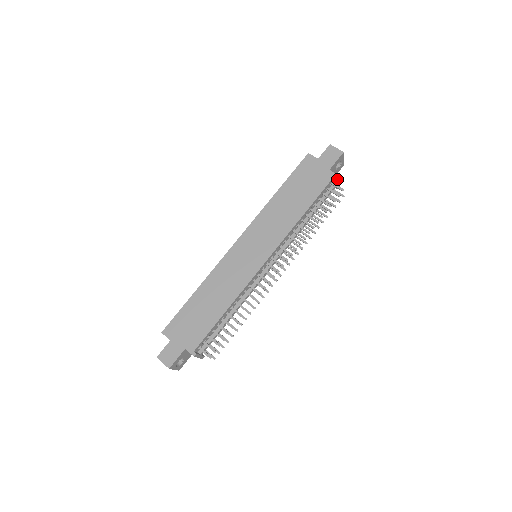
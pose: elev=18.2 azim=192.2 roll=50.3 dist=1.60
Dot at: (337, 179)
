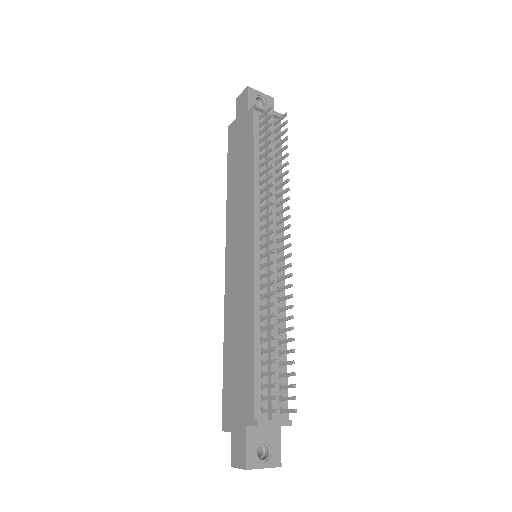
Dot at: (259, 108)
